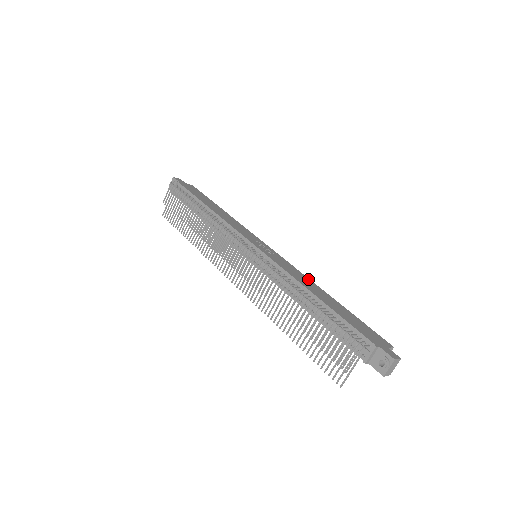
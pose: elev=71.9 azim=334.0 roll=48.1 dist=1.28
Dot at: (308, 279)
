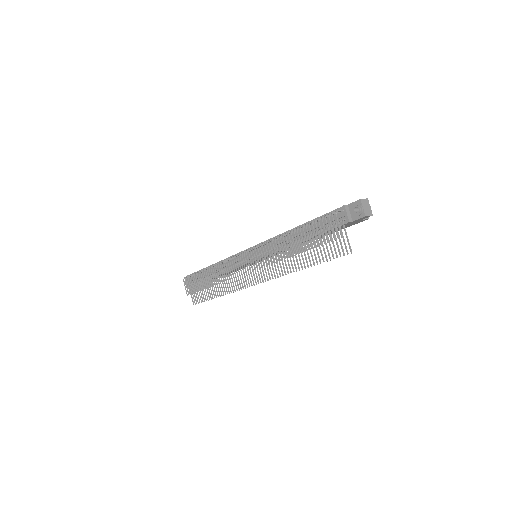
Dot at: occluded
